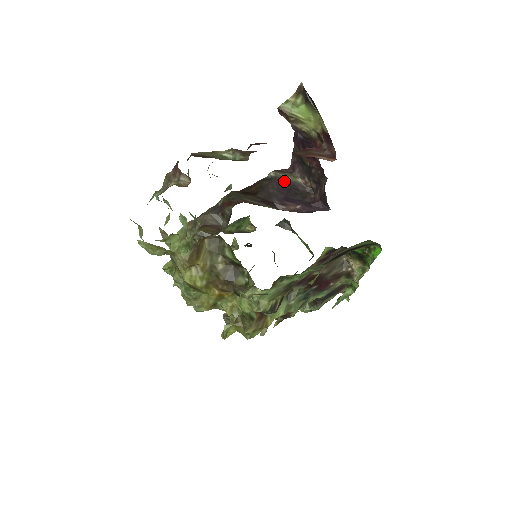
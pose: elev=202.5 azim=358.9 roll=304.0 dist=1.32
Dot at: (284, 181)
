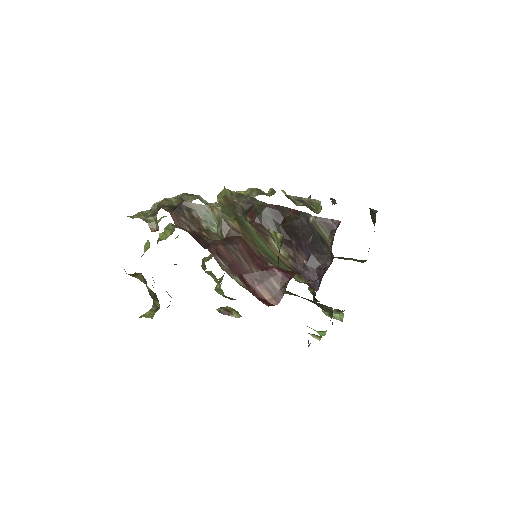
Dot at: (316, 232)
